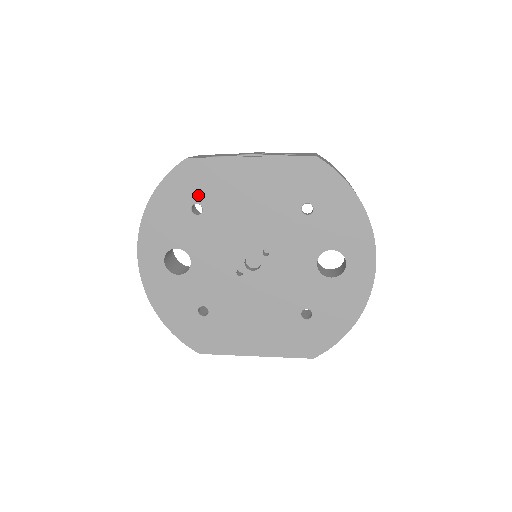
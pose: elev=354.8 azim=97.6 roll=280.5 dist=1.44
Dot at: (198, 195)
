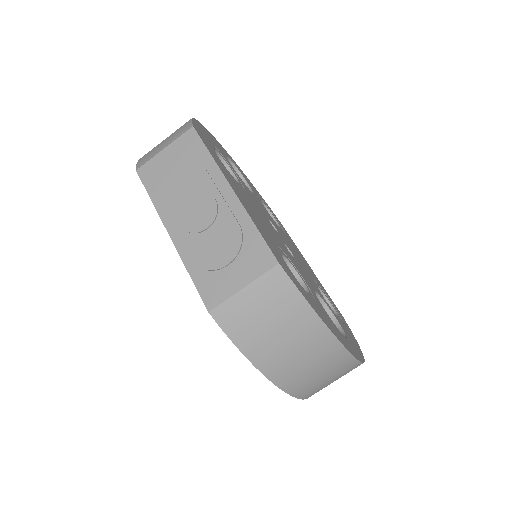
Dot at: occluded
